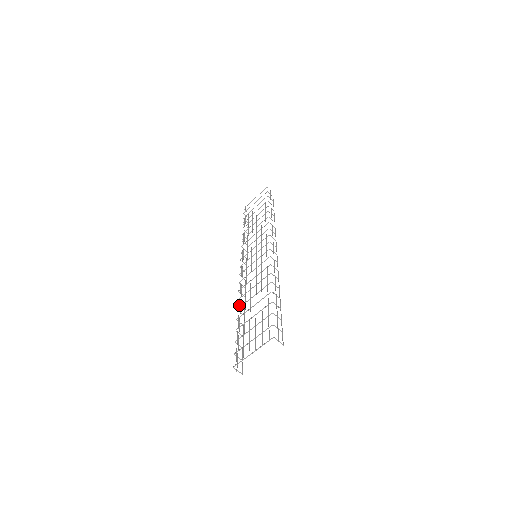
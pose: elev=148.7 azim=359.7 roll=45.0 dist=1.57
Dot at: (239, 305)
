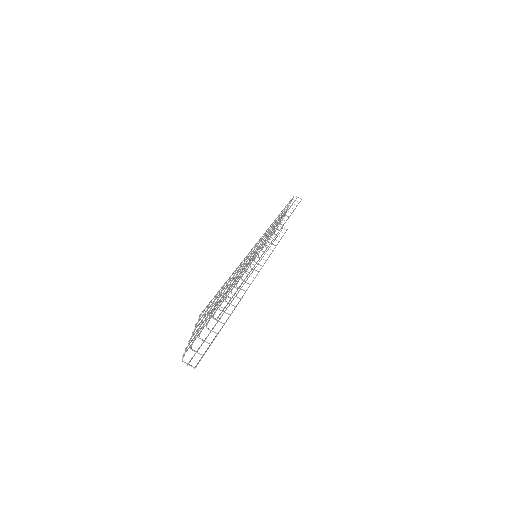
Dot at: (220, 304)
